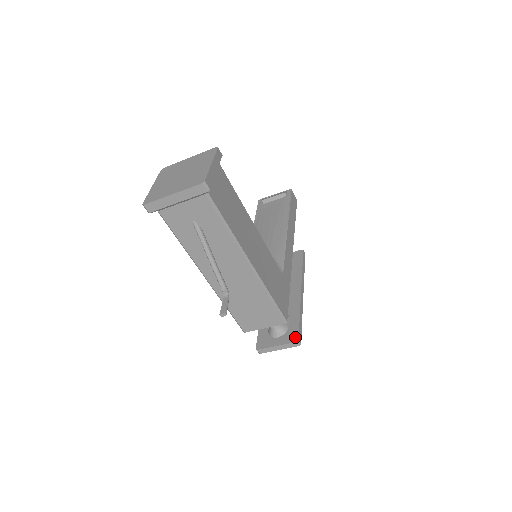
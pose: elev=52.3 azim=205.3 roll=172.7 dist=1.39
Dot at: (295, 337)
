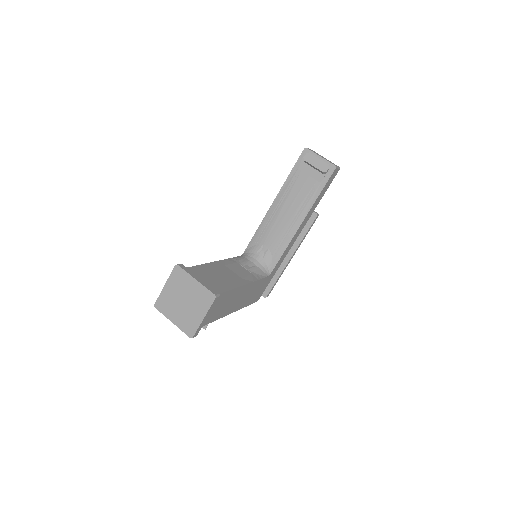
Dot at: (266, 294)
